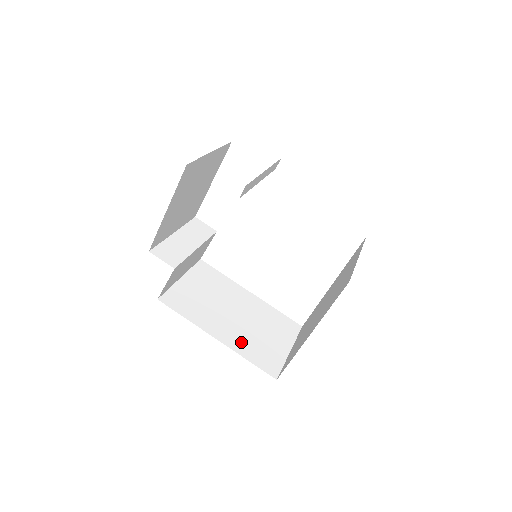
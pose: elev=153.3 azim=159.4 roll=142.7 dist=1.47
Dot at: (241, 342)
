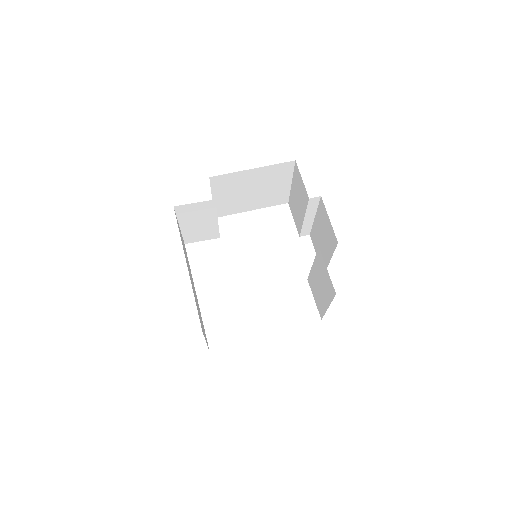
Dot at: occluded
